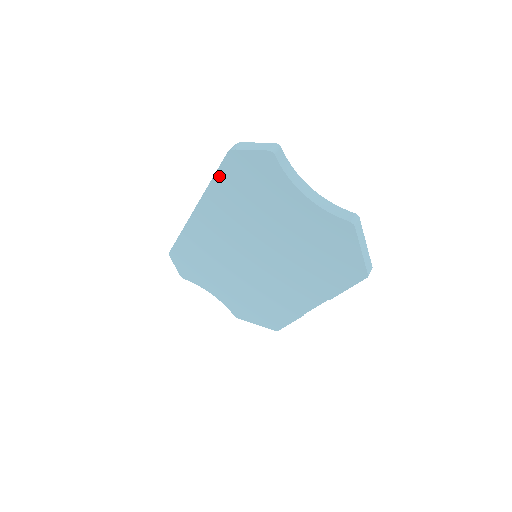
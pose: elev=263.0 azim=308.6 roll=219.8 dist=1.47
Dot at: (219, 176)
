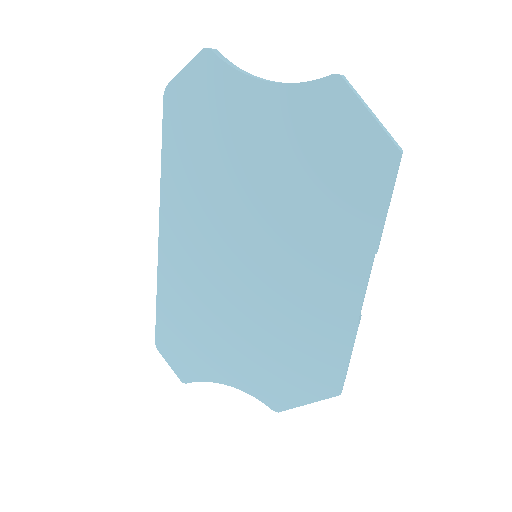
Dot at: (167, 142)
